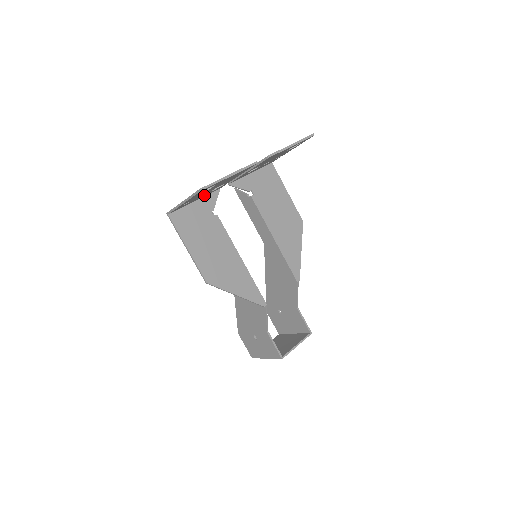
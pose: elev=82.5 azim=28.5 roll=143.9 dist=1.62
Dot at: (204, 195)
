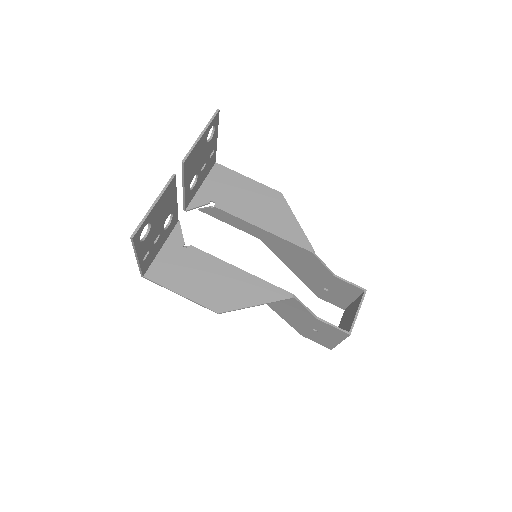
Dot at: (163, 237)
